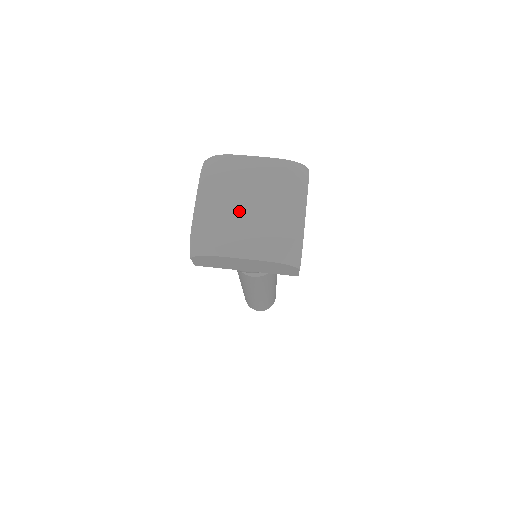
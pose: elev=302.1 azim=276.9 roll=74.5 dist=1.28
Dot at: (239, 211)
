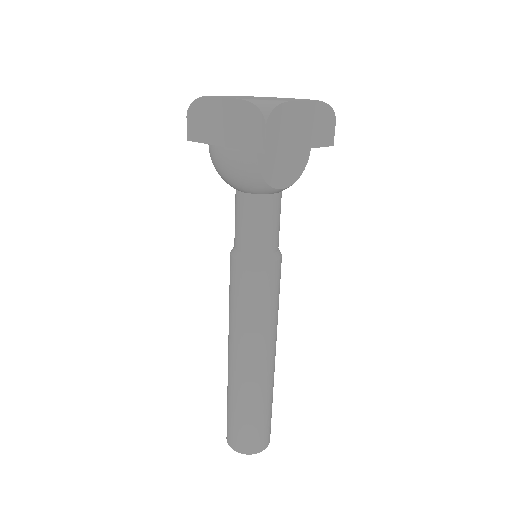
Dot at: (251, 97)
